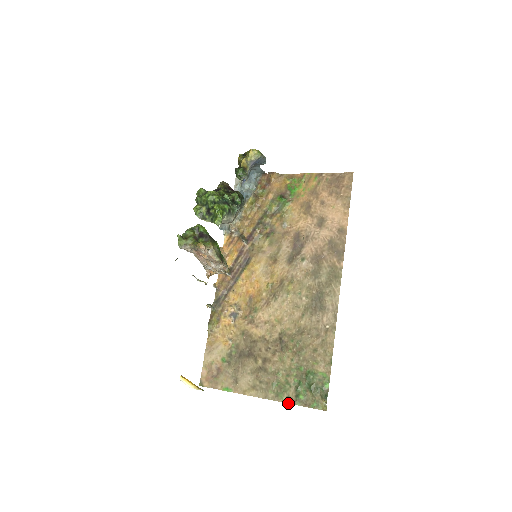
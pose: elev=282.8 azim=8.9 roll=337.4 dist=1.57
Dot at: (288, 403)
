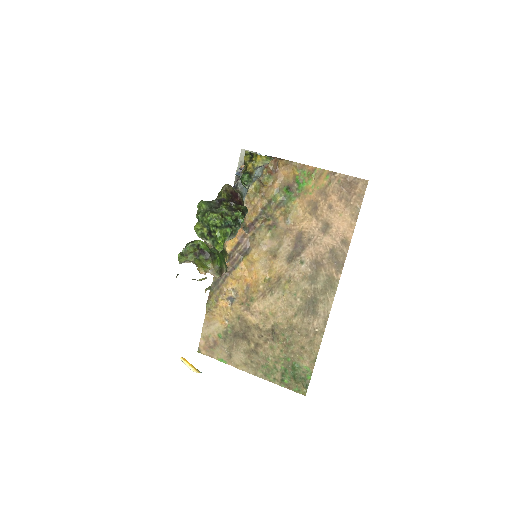
Dot at: (274, 383)
